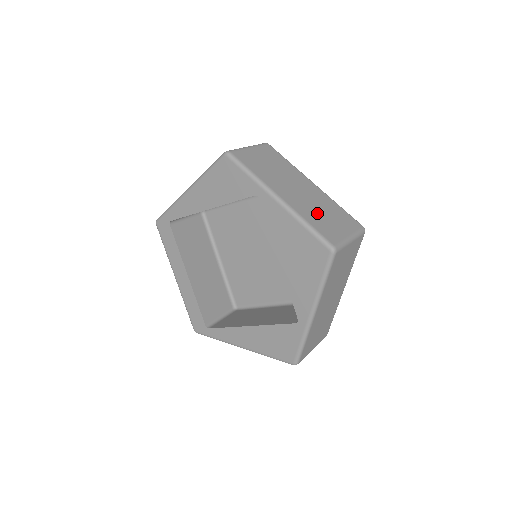
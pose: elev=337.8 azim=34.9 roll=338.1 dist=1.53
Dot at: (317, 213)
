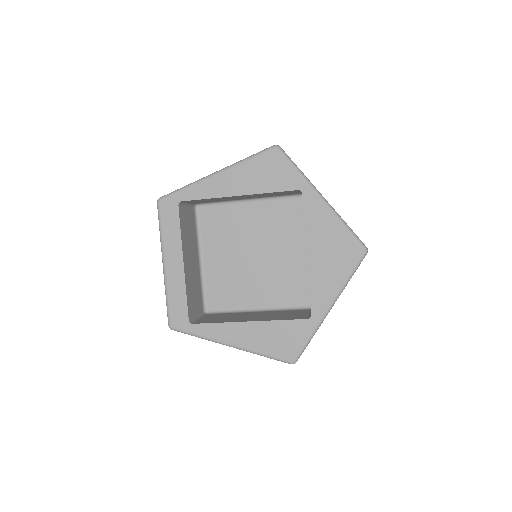
Dot at: occluded
